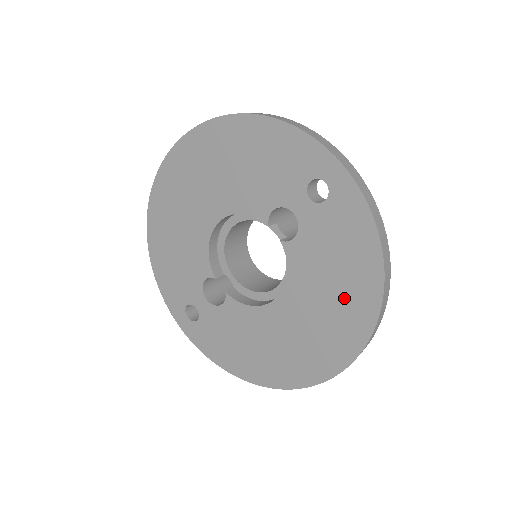
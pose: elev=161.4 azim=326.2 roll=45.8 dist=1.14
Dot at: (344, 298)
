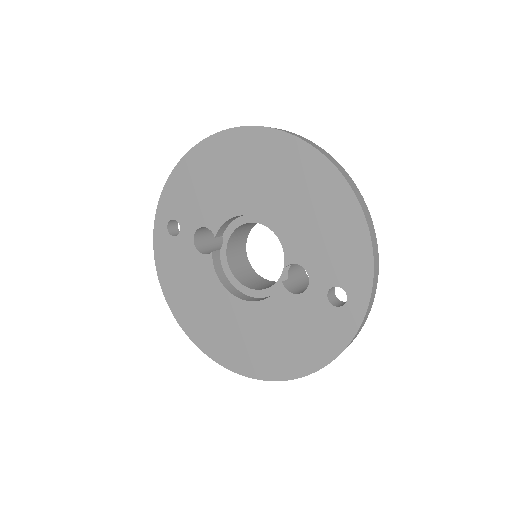
Dot at: (279, 351)
